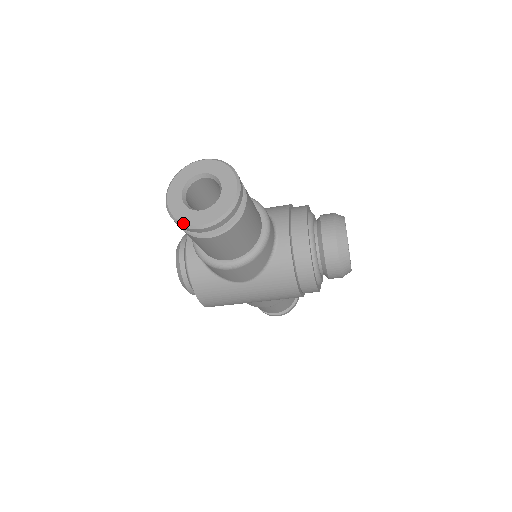
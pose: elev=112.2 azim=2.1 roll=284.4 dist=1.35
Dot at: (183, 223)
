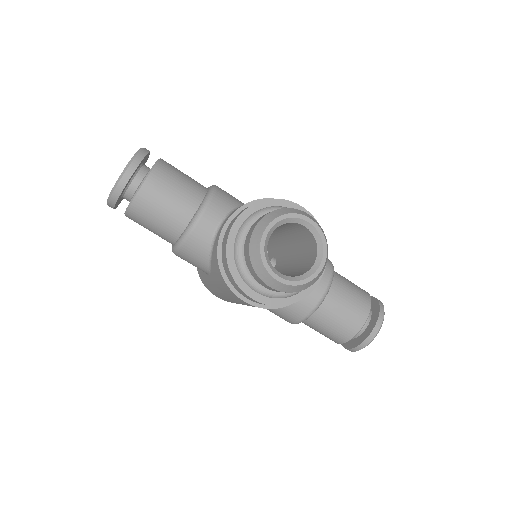
Dot at: occluded
